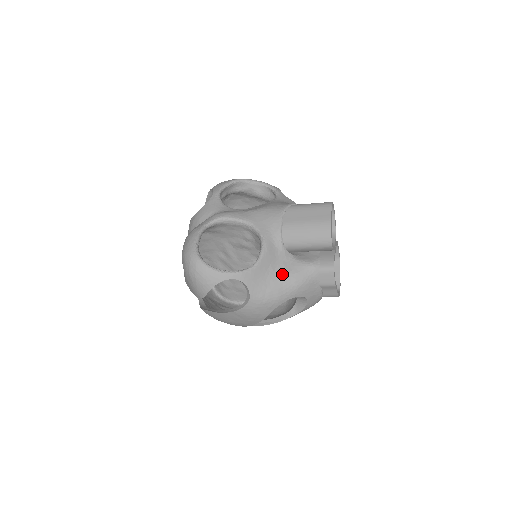
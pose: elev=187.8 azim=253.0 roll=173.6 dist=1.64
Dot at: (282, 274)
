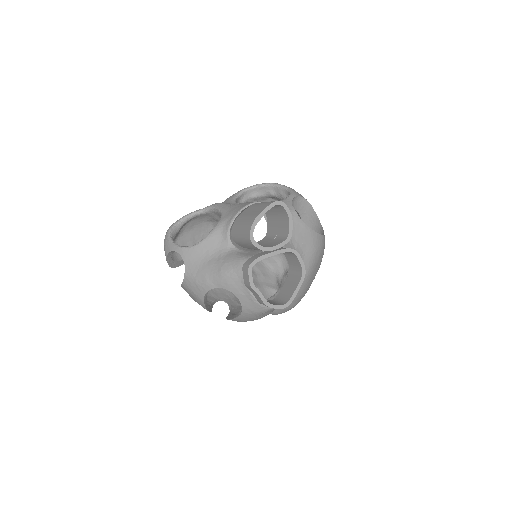
Dot at: (214, 261)
